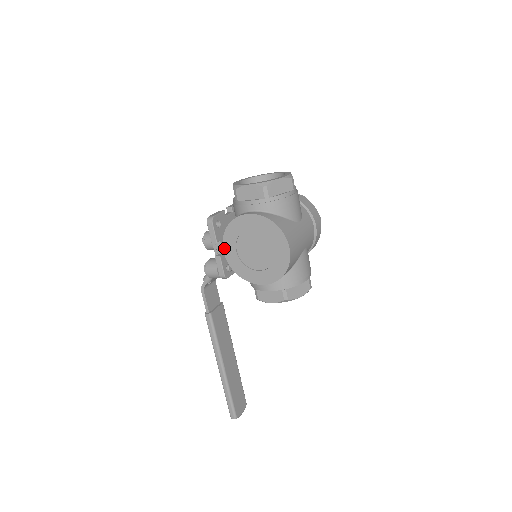
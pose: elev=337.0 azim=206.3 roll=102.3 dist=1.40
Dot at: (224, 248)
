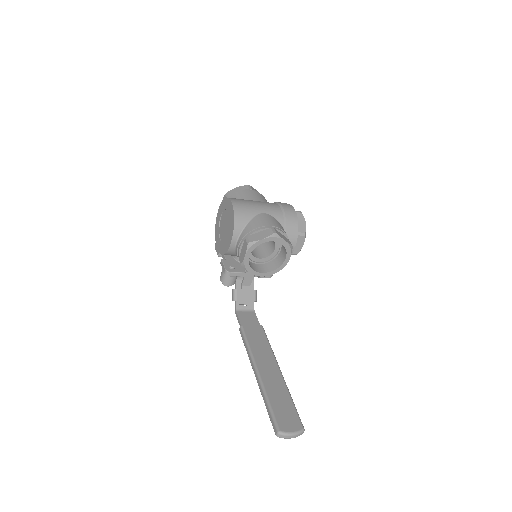
Dot at: (217, 247)
